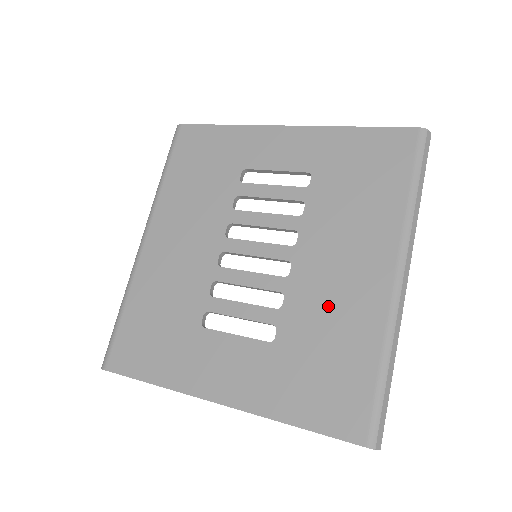
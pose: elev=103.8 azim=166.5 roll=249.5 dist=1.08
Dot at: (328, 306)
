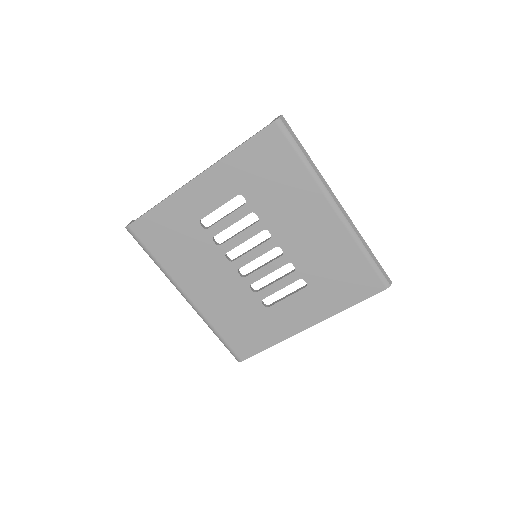
Dot at: (317, 250)
